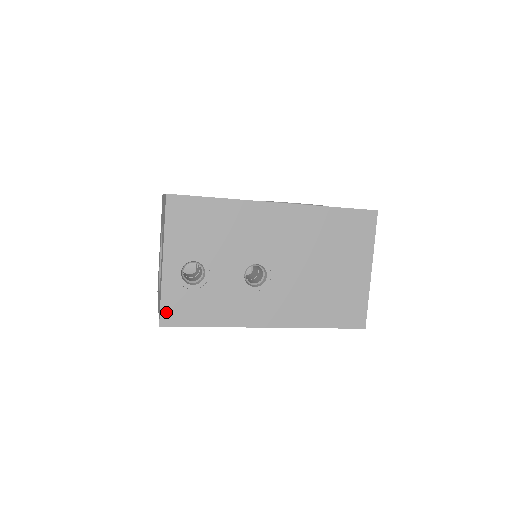
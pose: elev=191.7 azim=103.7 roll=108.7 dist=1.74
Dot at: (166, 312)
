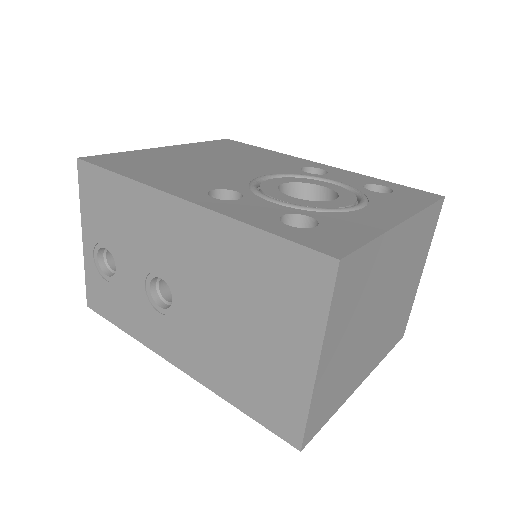
Dot at: (90, 294)
